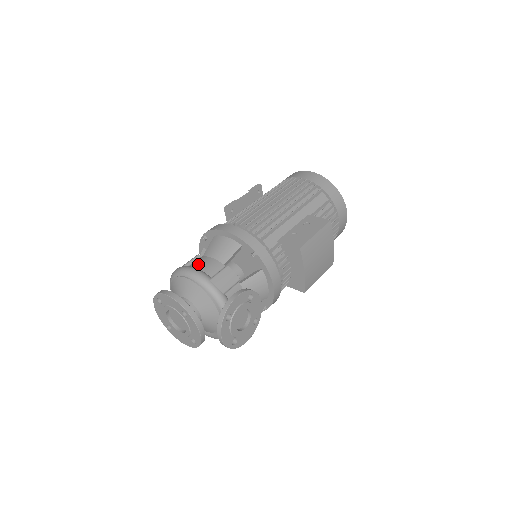
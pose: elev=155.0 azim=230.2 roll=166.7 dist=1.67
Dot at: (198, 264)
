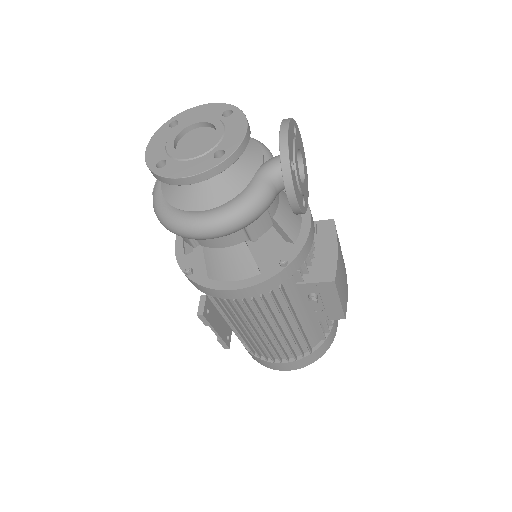
Dot at: occluded
